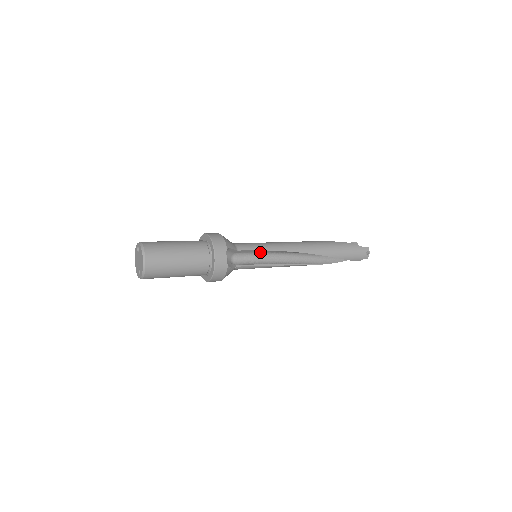
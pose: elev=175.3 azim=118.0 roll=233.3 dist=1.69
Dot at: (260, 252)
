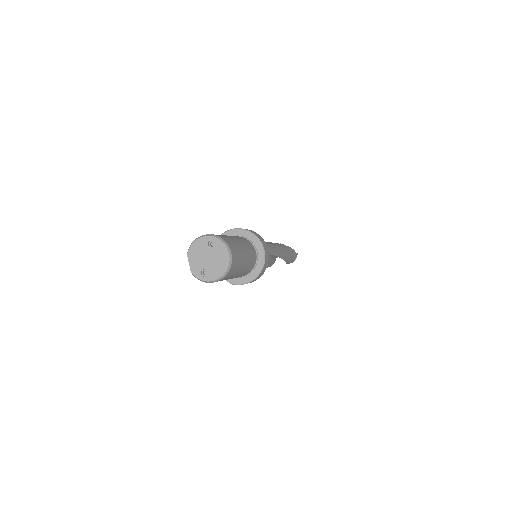
Dot at: occluded
